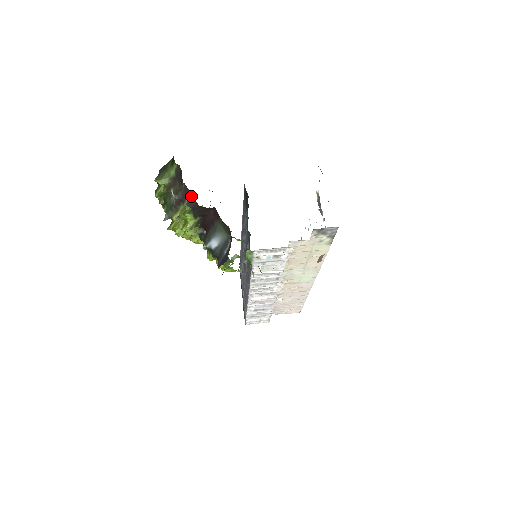
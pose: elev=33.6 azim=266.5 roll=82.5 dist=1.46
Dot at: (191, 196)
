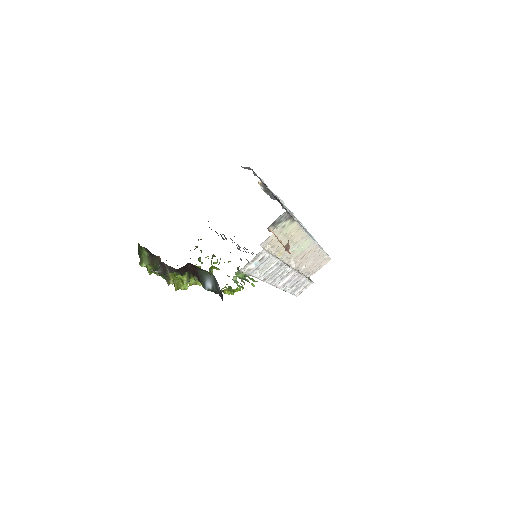
Dot at: (167, 265)
